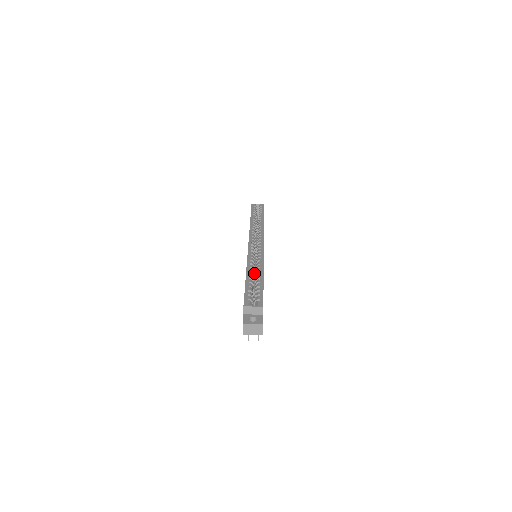
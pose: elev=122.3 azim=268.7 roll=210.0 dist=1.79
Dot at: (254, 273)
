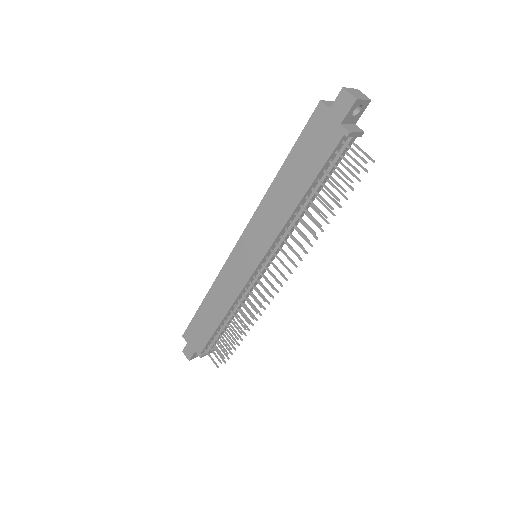
Dot at: occluded
